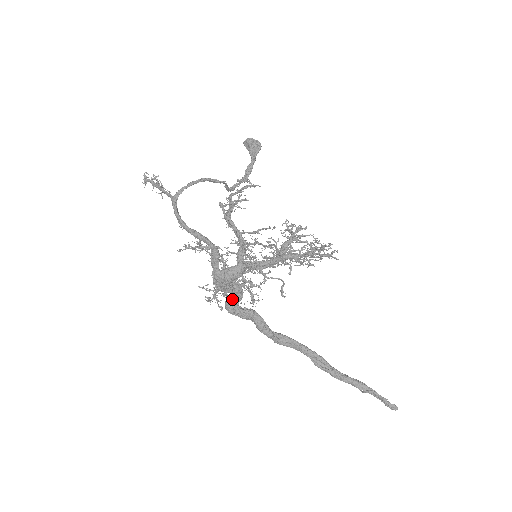
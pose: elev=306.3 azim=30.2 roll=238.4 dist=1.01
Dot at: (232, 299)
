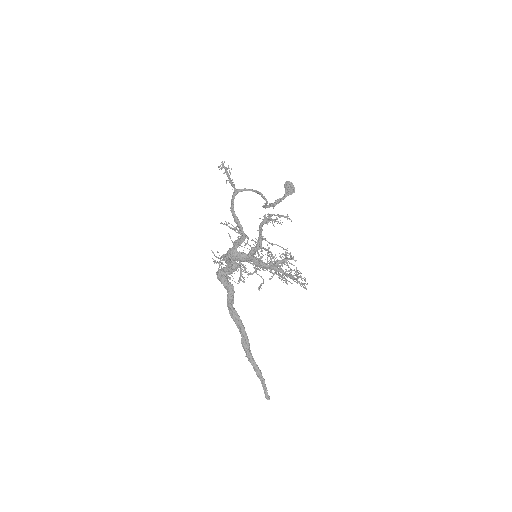
Dot at: (230, 271)
